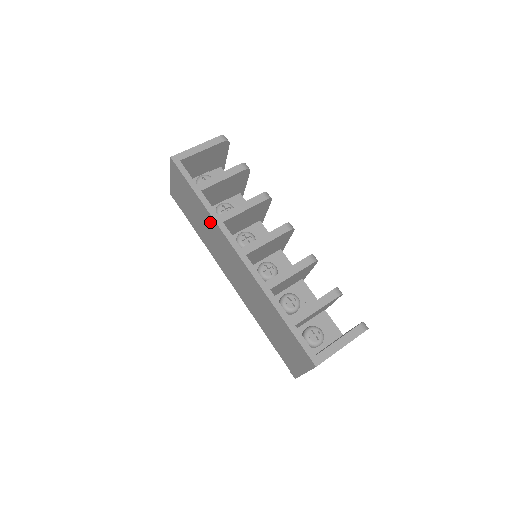
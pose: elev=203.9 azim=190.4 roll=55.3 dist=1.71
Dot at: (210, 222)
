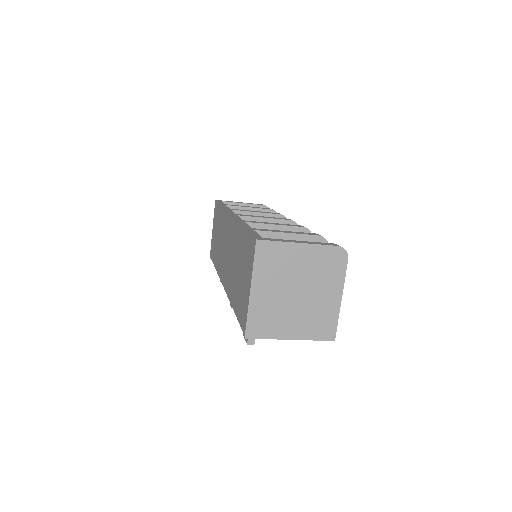
Dot at: (222, 219)
